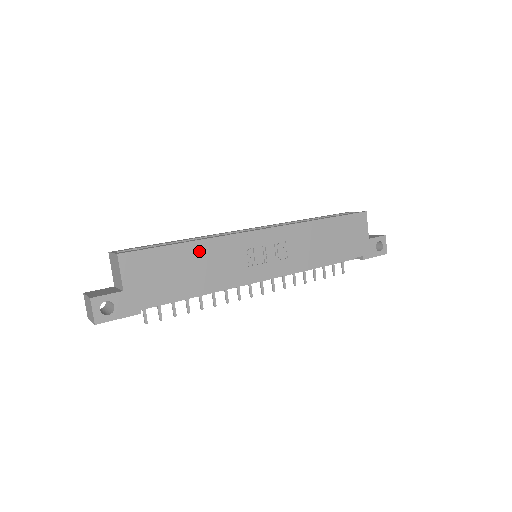
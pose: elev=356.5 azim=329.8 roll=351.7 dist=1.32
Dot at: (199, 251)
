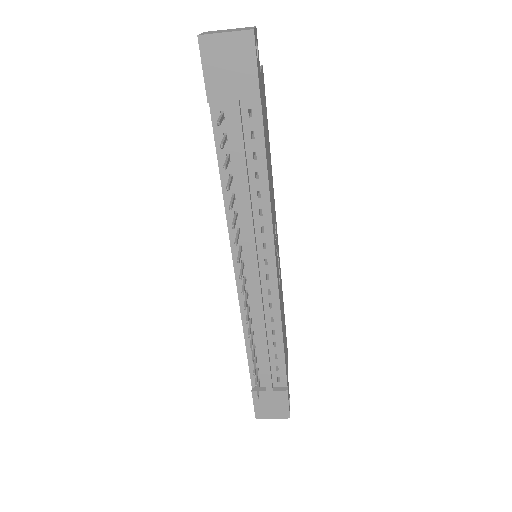
Dot at: (271, 168)
